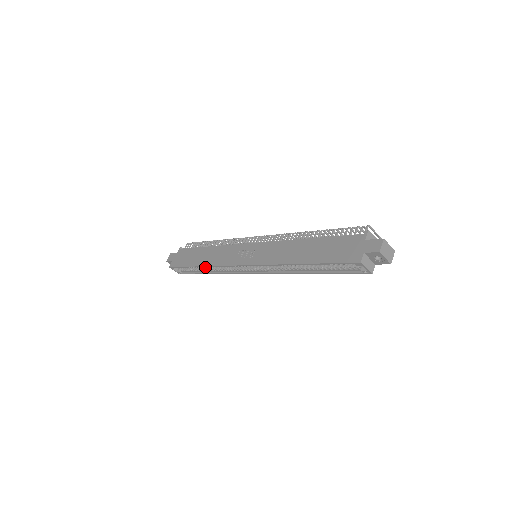
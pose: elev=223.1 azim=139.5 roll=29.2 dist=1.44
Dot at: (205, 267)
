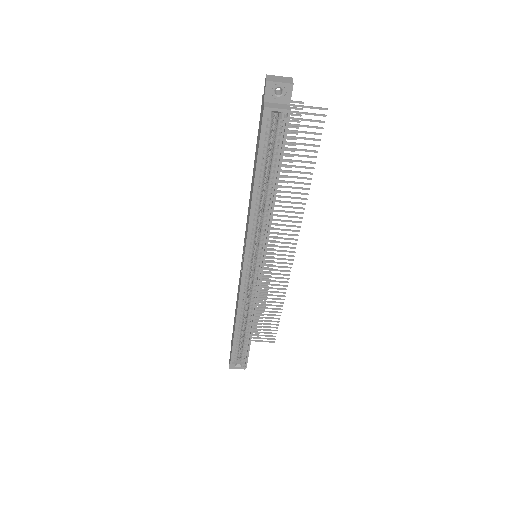
Dot at: (245, 326)
